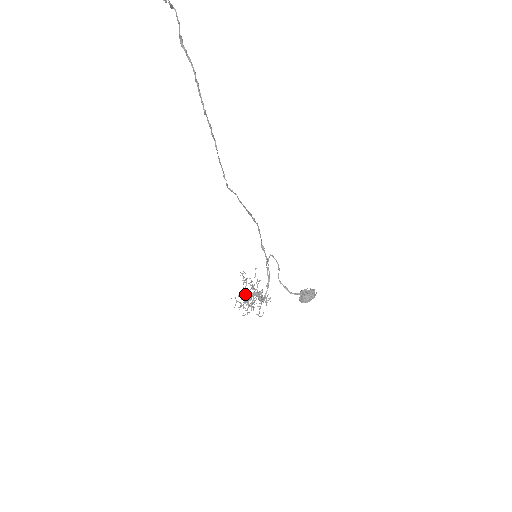
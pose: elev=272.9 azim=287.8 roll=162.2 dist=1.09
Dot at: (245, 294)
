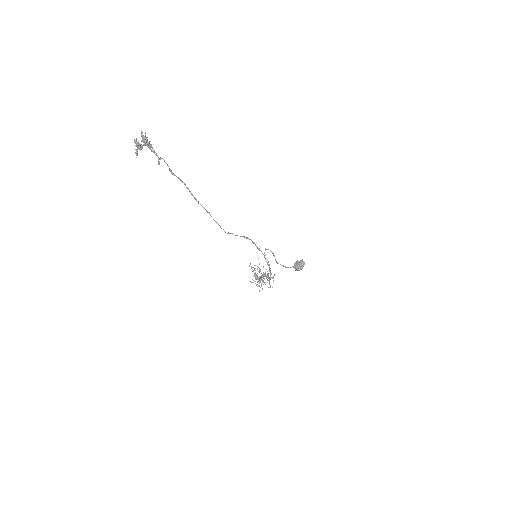
Dot at: (256, 277)
